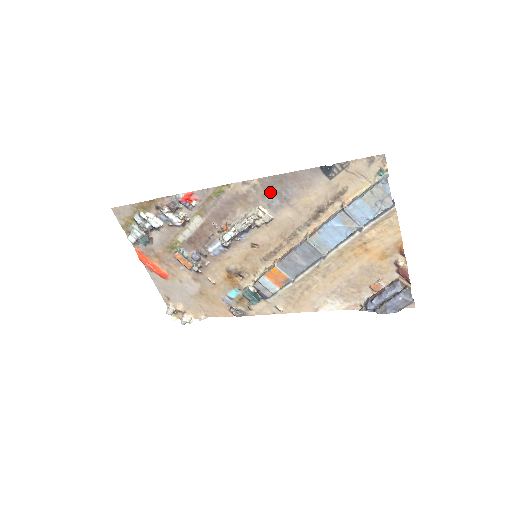
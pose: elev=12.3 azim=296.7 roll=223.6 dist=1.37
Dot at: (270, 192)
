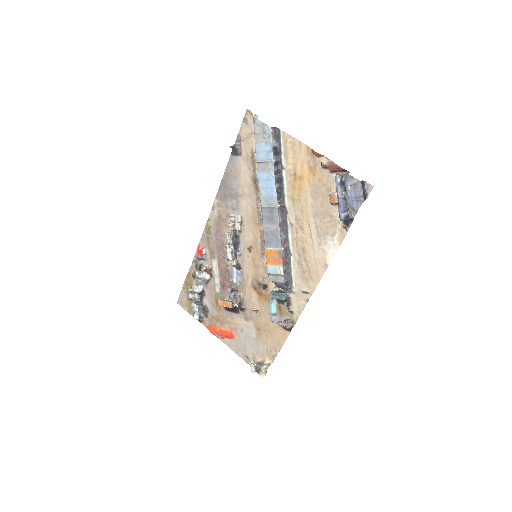
Dot at: (226, 199)
